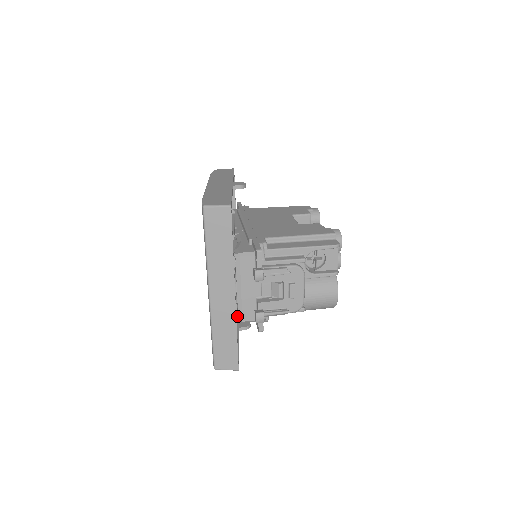
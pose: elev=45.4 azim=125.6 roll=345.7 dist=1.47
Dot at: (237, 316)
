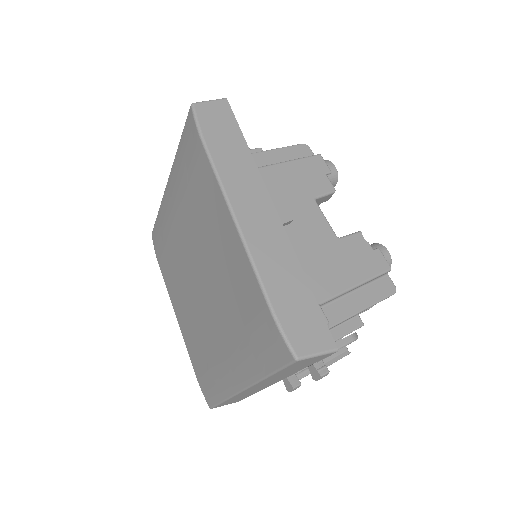
Dot at: occluded
